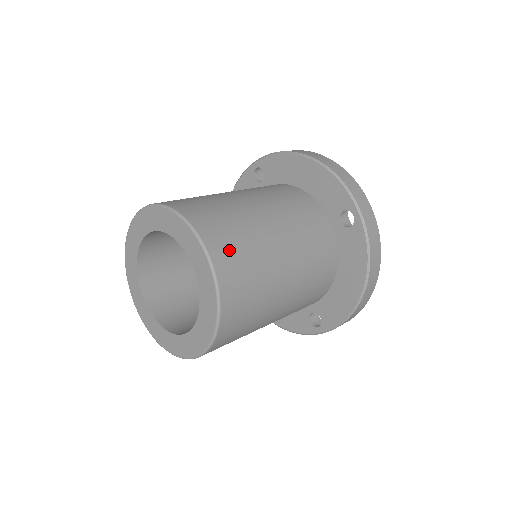
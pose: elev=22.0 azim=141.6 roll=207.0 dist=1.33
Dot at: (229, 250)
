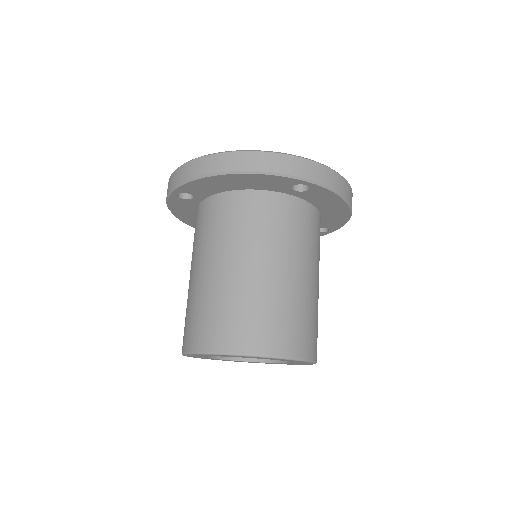
Dot at: (281, 334)
